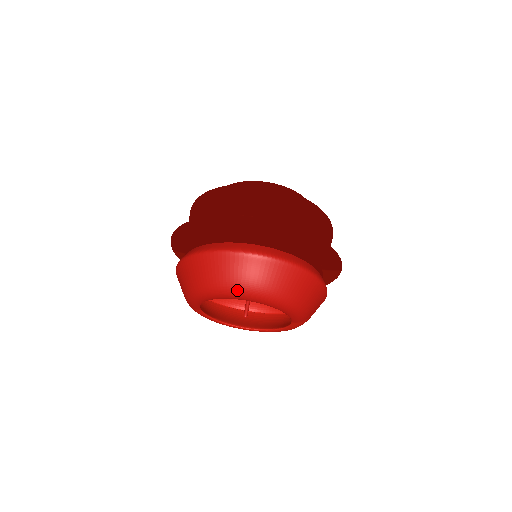
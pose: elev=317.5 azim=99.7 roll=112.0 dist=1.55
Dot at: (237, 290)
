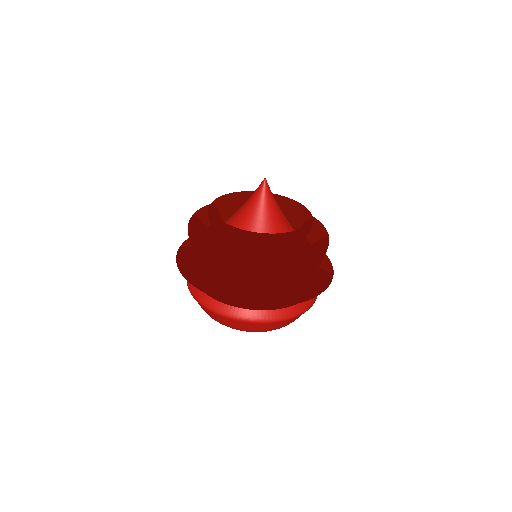
Dot at: occluded
